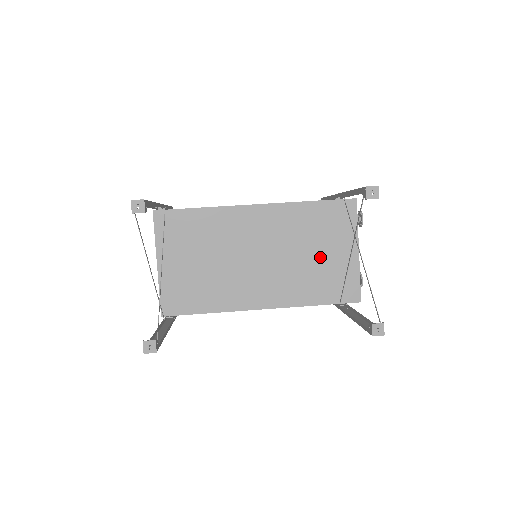
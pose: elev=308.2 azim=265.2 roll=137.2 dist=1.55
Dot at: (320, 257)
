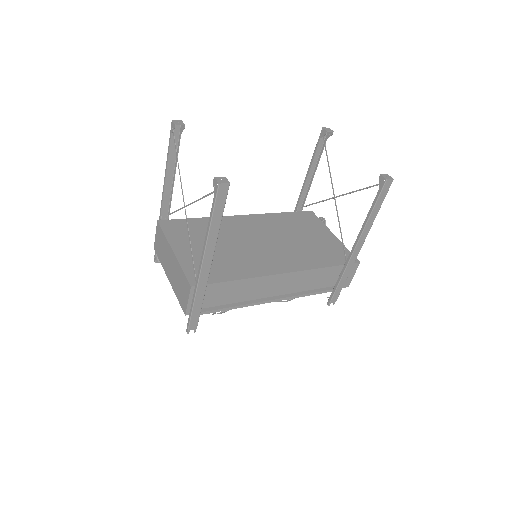
Dot at: (309, 239)
